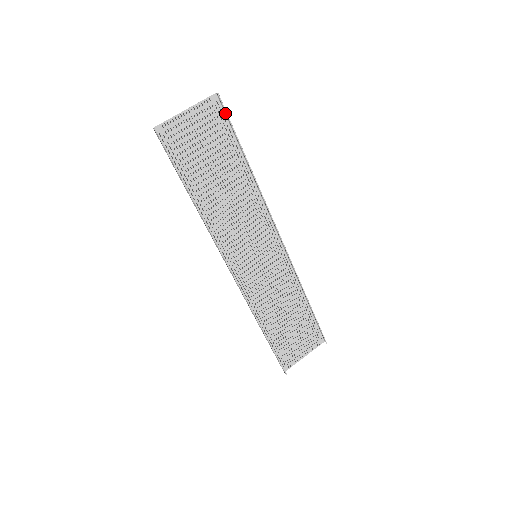
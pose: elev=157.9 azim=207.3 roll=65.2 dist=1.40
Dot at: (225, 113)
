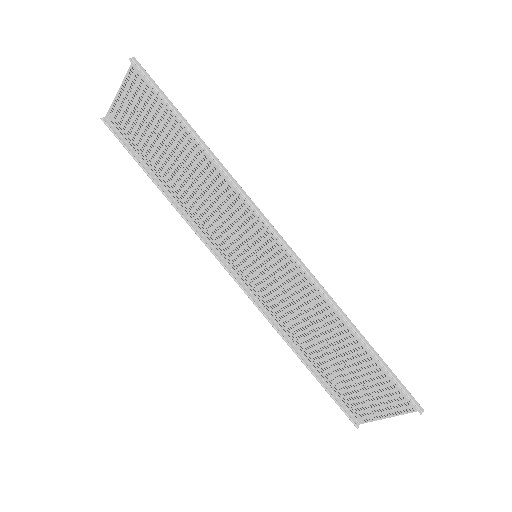
Dot at: (151, 78)
